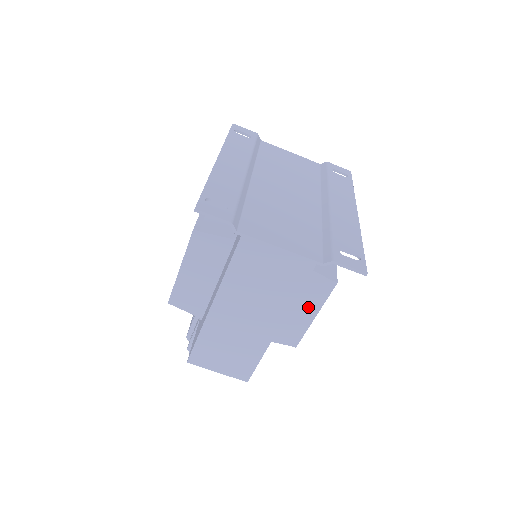
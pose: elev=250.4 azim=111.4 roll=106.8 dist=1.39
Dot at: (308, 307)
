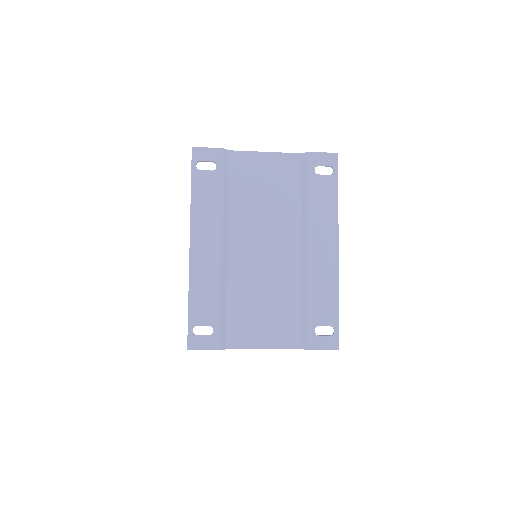
Dot at: occluded
